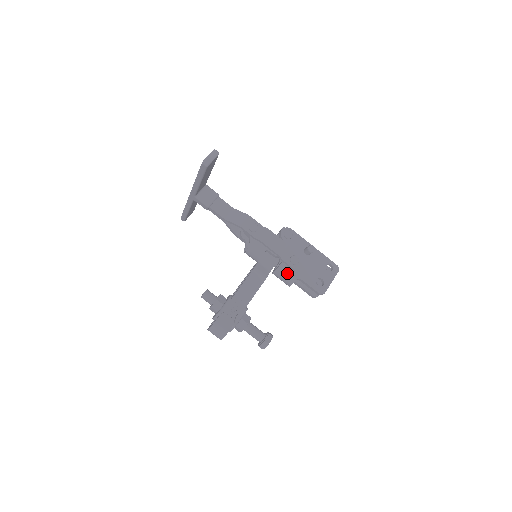
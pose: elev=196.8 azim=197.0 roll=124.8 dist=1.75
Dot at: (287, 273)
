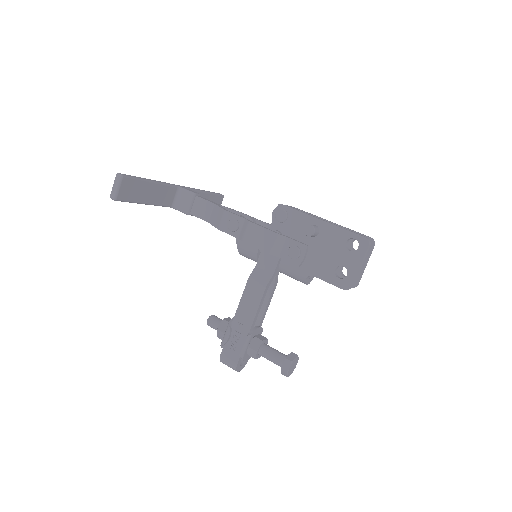
Dot at: (292, 272)
